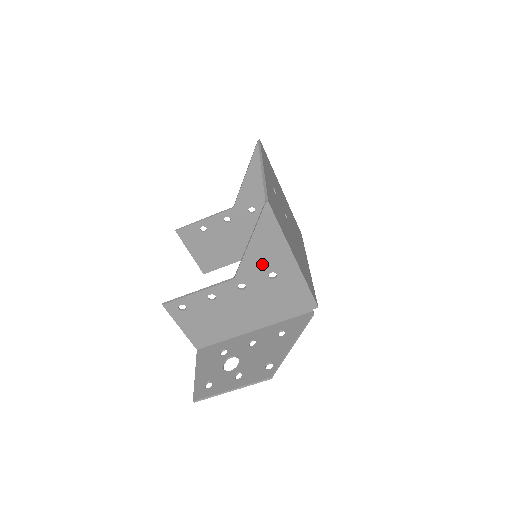
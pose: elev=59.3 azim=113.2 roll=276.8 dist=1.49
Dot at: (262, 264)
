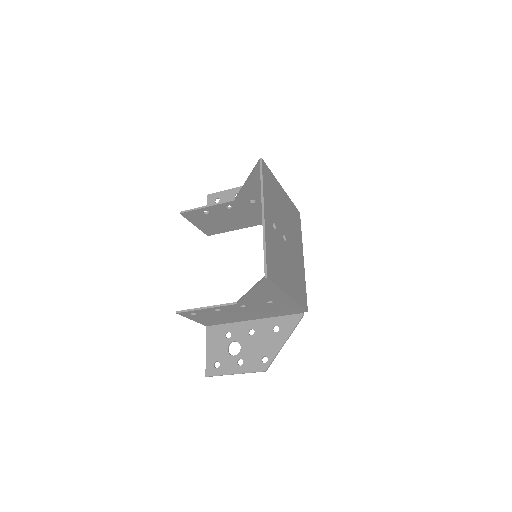
Dot at: (261, 299)
